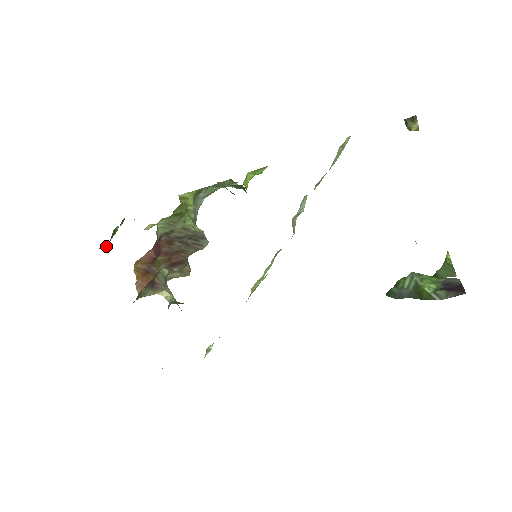
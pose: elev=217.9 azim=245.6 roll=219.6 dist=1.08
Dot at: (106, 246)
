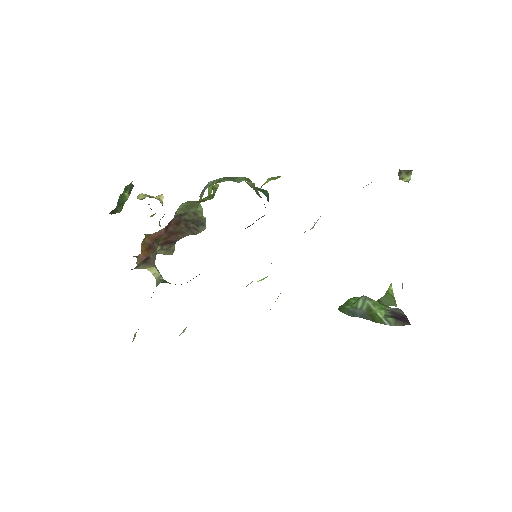
Dot at: (117, 212)
